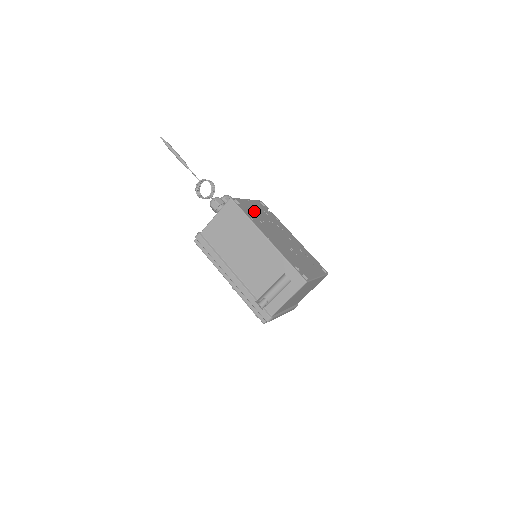
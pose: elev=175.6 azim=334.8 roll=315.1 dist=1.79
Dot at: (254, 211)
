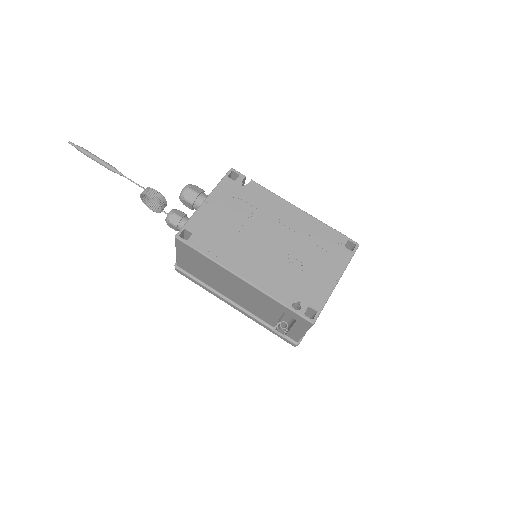
Dot at: (218, 223)
